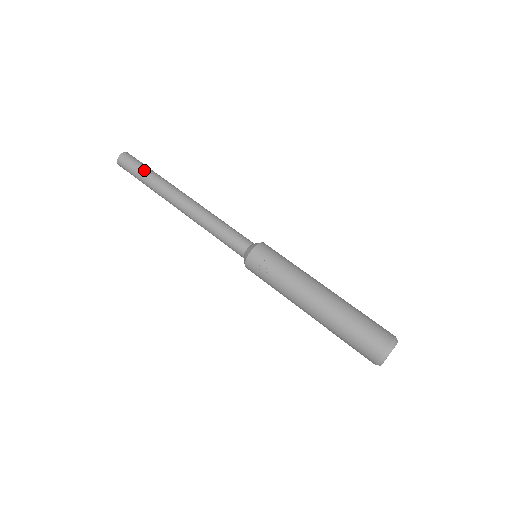
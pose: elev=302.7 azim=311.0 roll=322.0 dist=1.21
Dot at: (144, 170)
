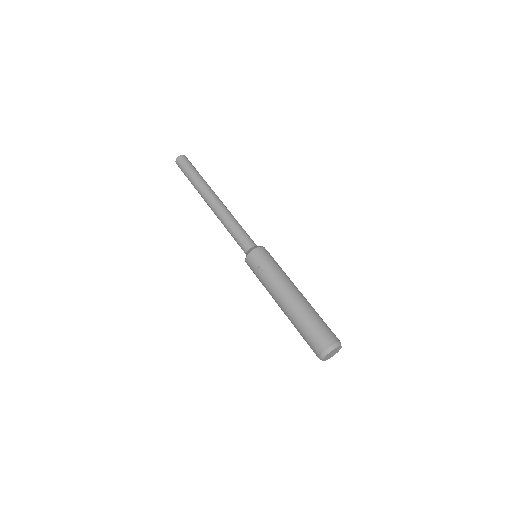
Dot at: (191, 173)
